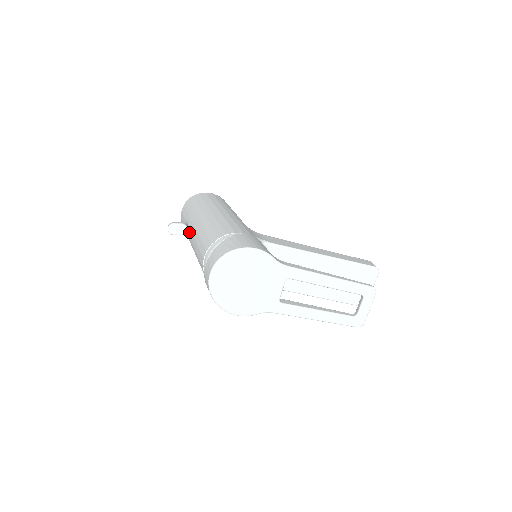
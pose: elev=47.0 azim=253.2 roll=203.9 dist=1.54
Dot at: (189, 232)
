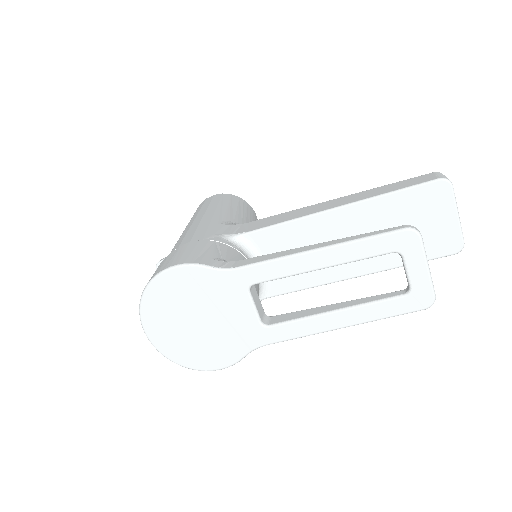
Dot at: occluded
